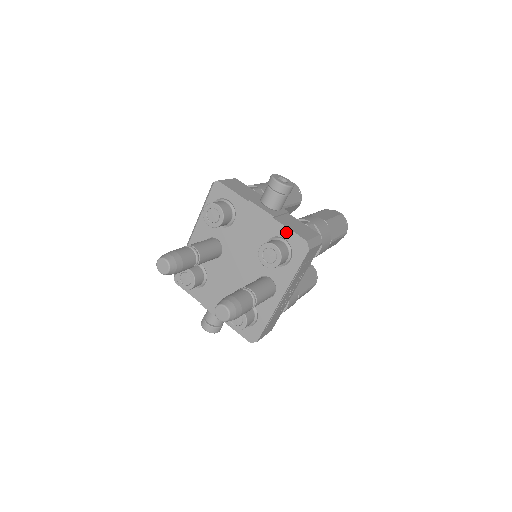
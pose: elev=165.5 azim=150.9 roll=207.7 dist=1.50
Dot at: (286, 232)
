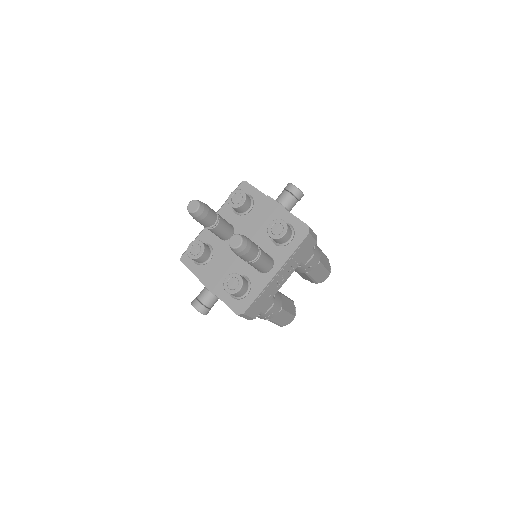
Dot at: (293, 219)
